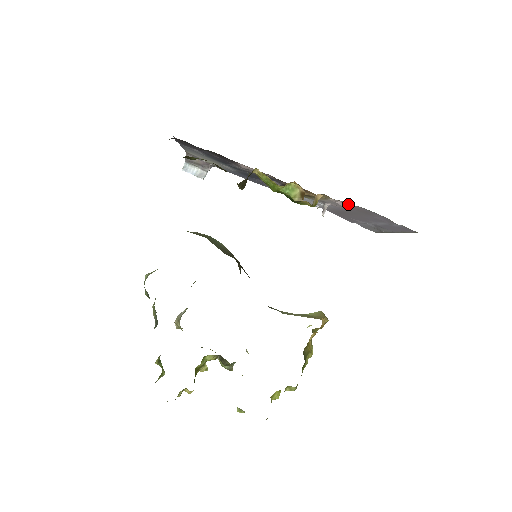
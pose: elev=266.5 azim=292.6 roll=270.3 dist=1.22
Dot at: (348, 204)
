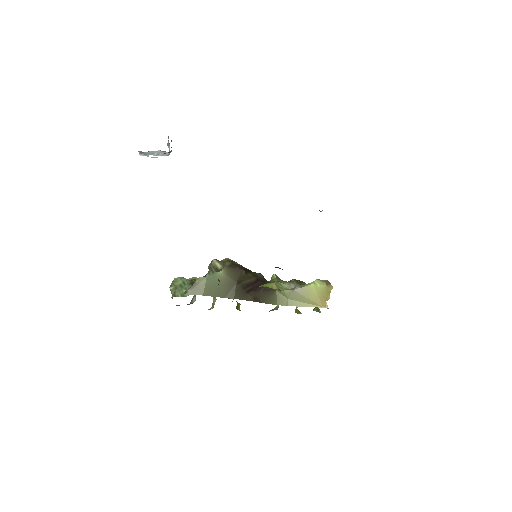
Dot at: occluded
